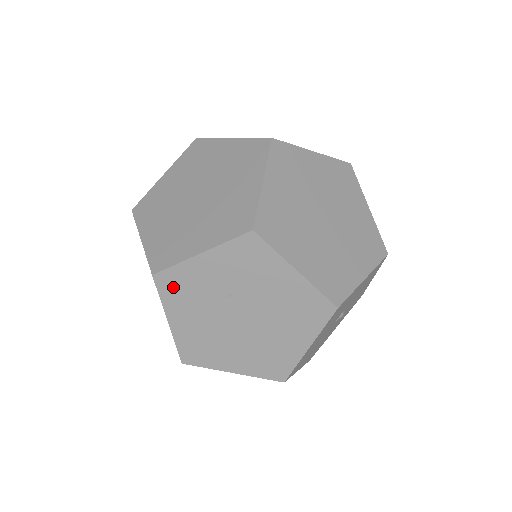
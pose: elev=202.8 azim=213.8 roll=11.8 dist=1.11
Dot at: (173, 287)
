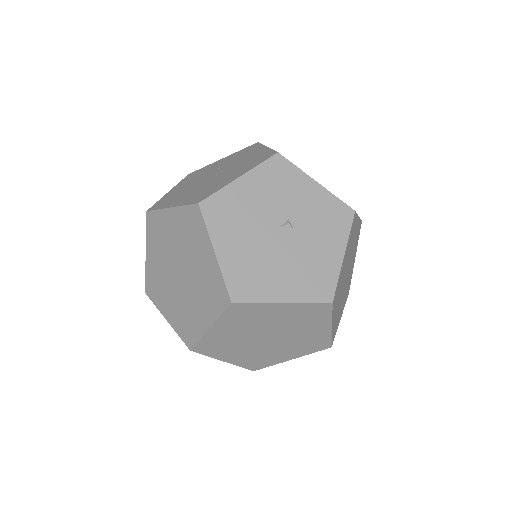
Dot at: (192, 175)
